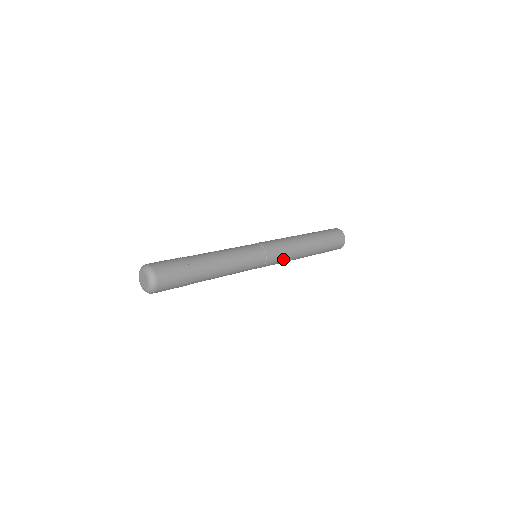
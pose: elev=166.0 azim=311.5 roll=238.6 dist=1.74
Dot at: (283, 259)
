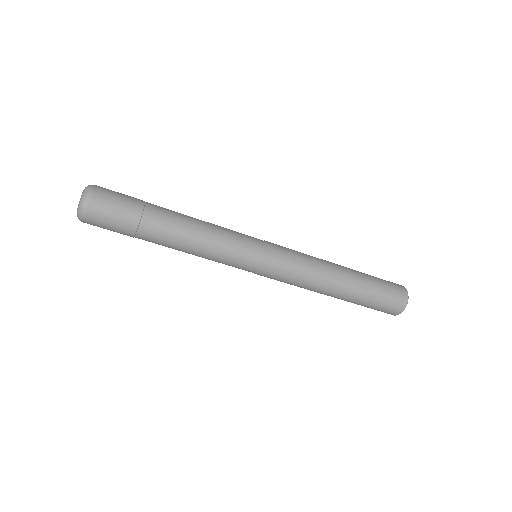
Dot at: (297, 254)
